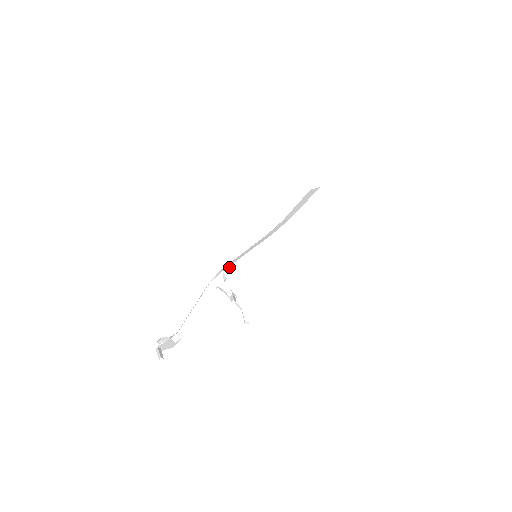
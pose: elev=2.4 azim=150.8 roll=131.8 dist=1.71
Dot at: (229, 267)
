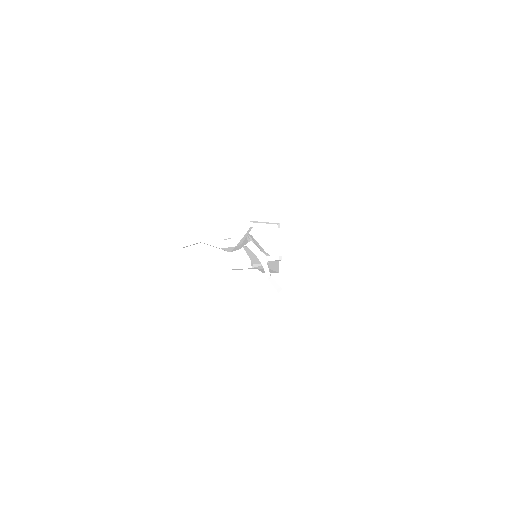
Dot at: (253, 238)
